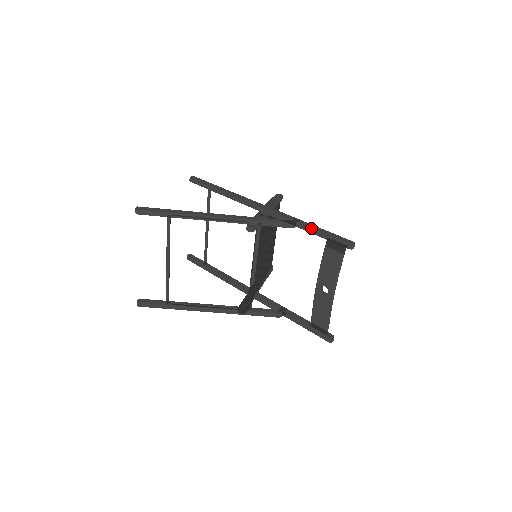
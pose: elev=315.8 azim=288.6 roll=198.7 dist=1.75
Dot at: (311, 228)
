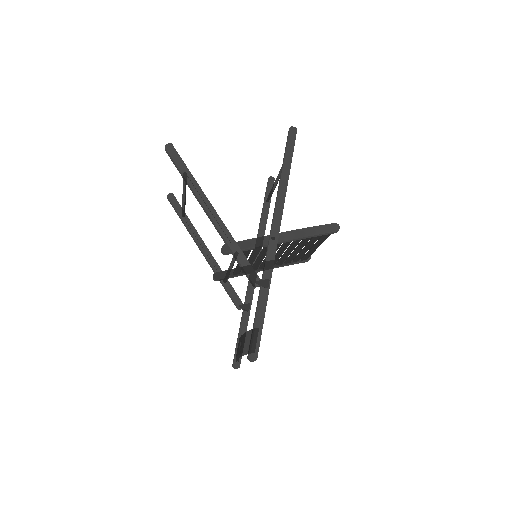
Dot at: (257, 305)
